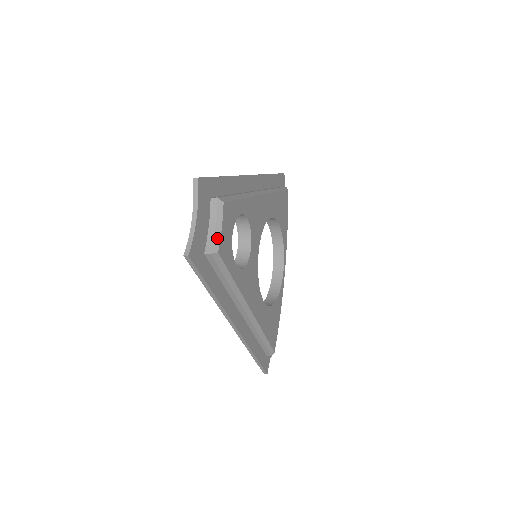
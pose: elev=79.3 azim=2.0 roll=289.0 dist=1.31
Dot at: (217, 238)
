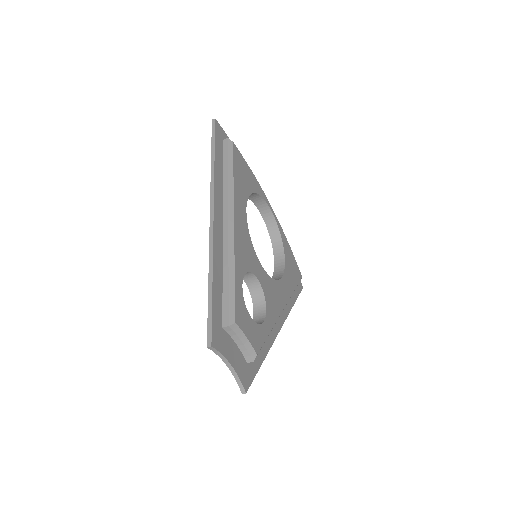
Dot at: (249, 347)
